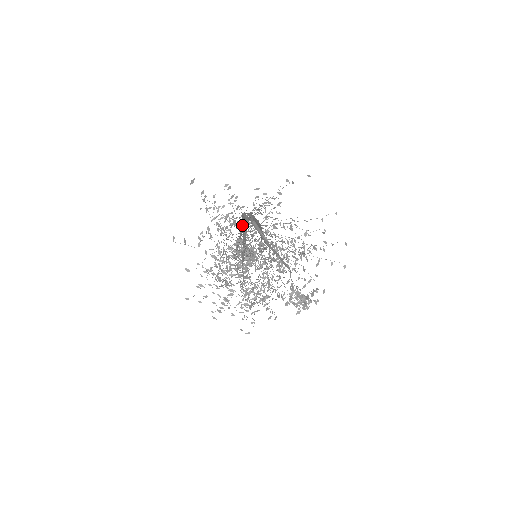
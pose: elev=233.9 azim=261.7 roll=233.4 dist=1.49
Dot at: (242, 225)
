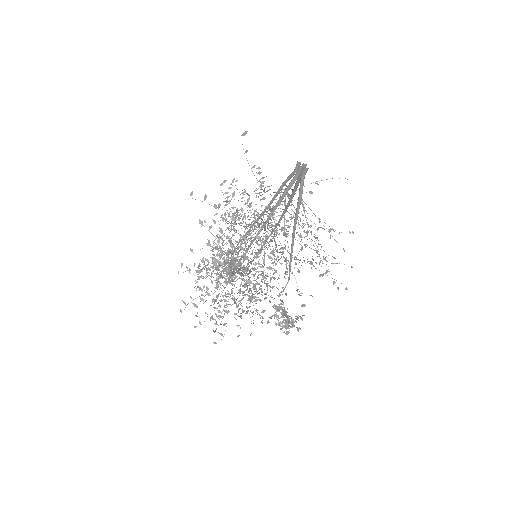
Dot at: (282, 188)
